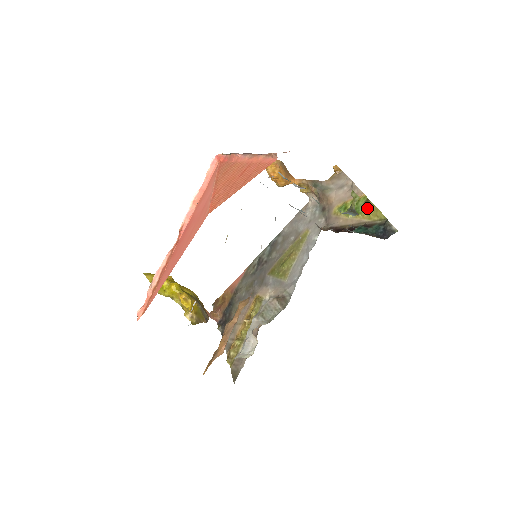
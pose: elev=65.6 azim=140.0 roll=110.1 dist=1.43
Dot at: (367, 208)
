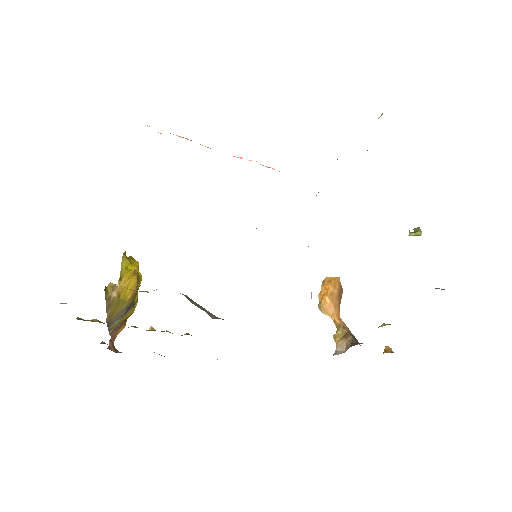
Dot at: occluded
